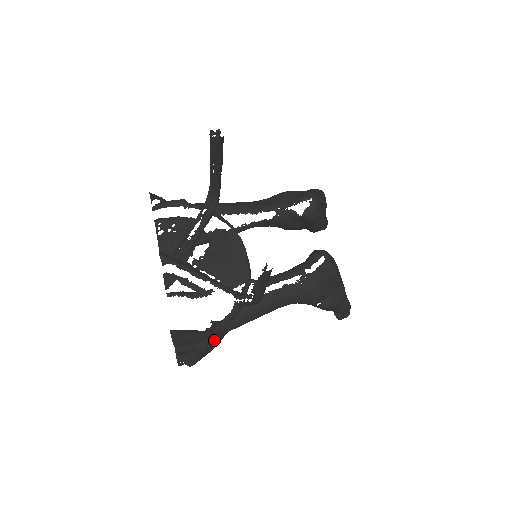
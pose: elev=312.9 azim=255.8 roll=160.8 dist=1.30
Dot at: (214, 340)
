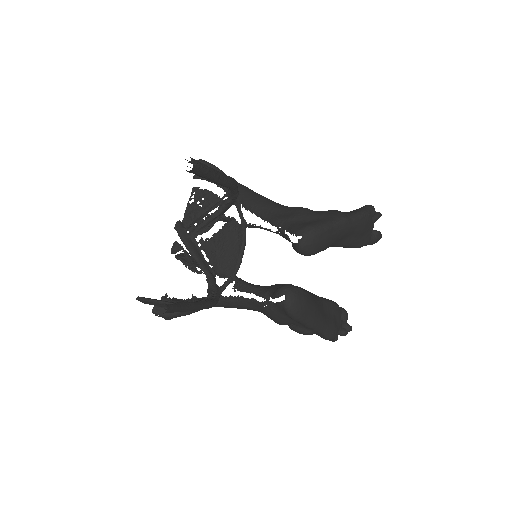
Dot at: occluded
